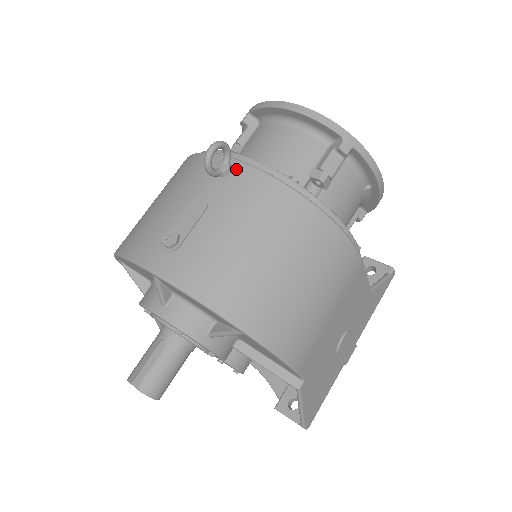
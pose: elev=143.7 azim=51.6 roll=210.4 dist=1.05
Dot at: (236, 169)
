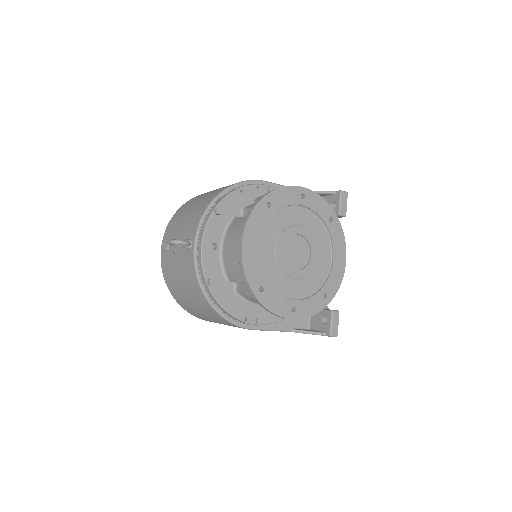
Dot at: (191, 251)
